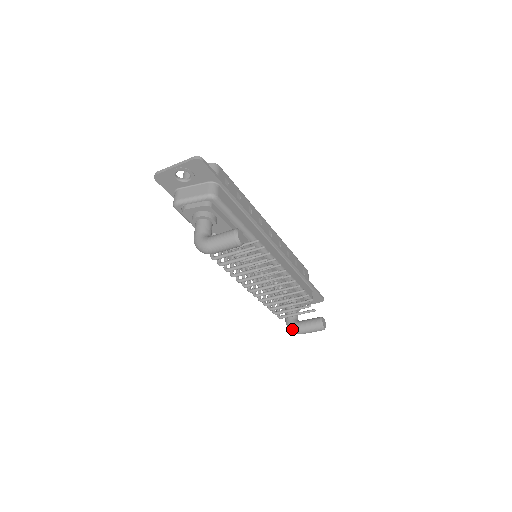
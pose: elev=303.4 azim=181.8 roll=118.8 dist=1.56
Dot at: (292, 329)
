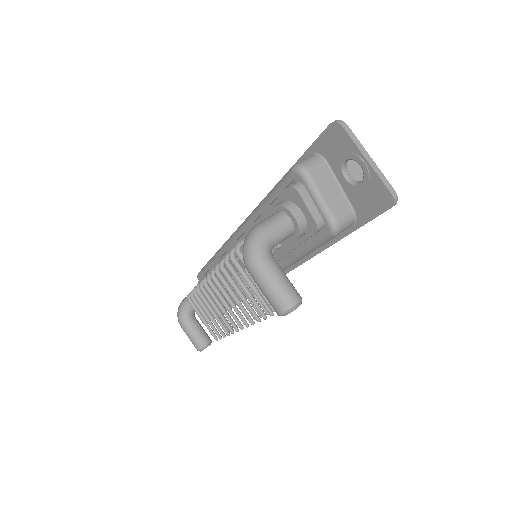
Dot at: (181, 314)
